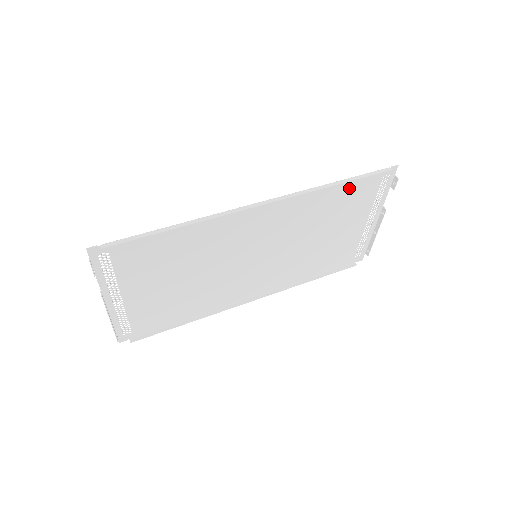
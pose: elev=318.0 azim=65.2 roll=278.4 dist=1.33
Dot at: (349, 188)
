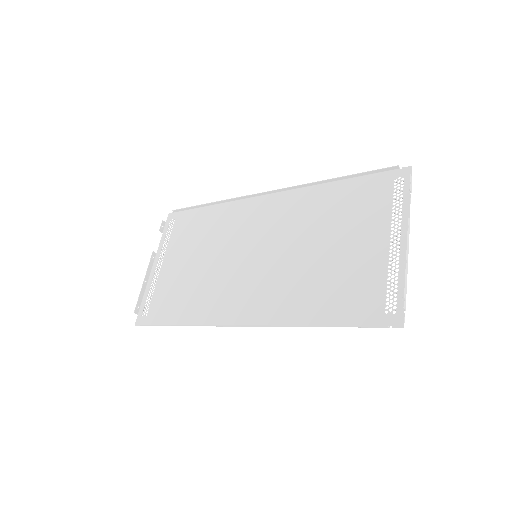
Dot at: (352, 190)
